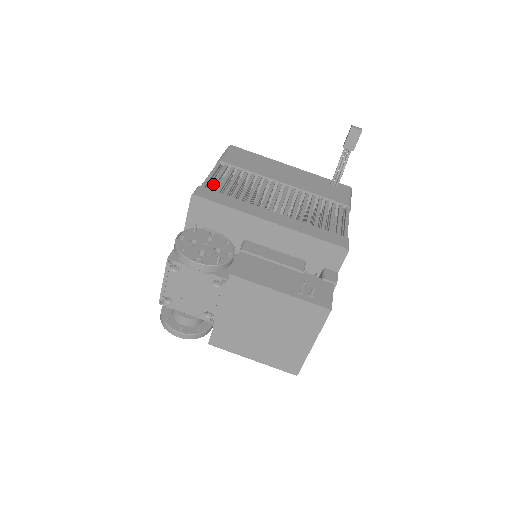
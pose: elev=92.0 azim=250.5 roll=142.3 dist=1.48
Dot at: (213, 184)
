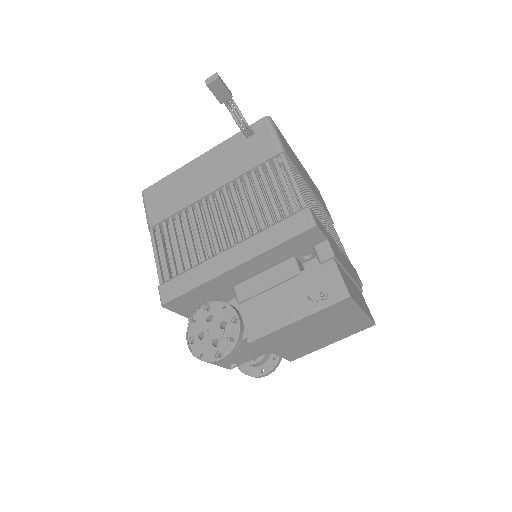
Dot at: (165, 269)
